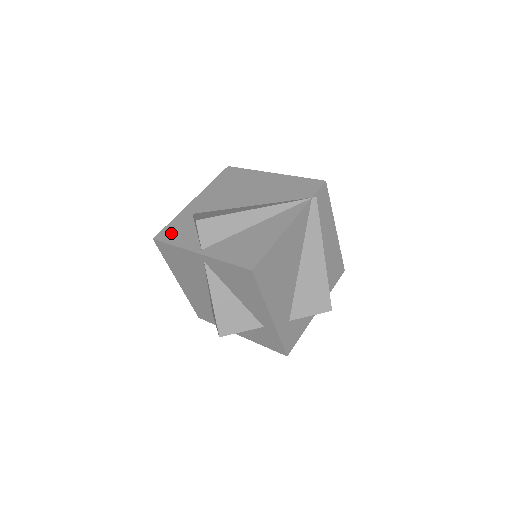
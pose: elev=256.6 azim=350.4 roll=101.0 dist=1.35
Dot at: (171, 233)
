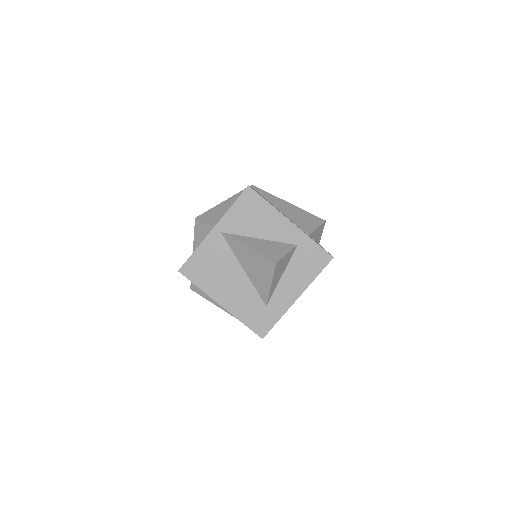
Dot at: occluded
